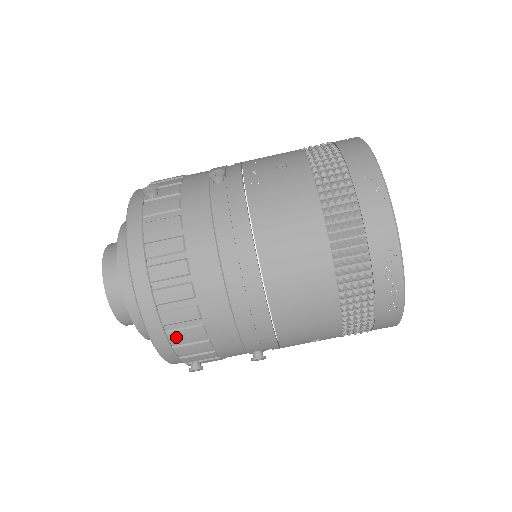
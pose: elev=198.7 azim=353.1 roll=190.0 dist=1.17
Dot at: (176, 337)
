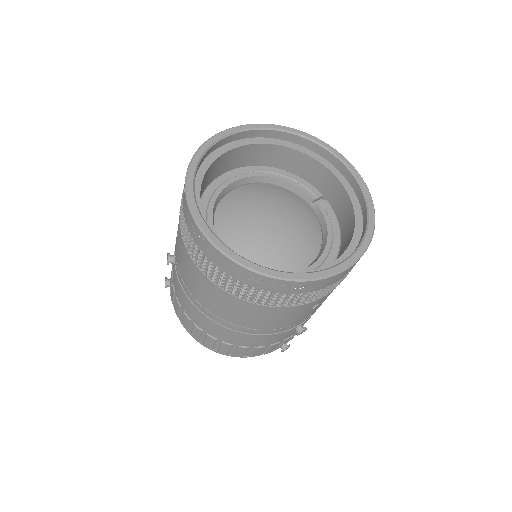
Dot at: (240, 355)
